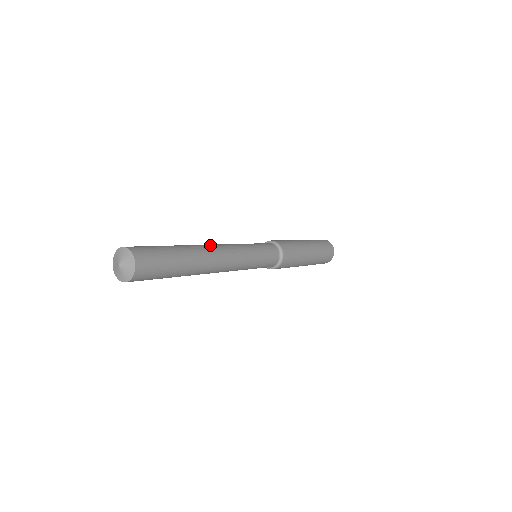
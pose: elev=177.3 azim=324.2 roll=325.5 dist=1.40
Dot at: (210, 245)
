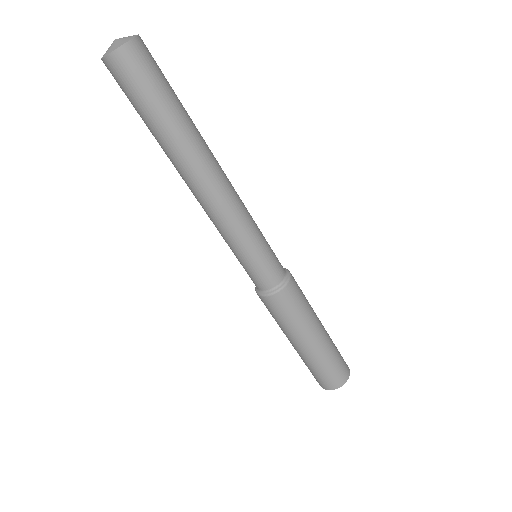
Dot at: occluded
